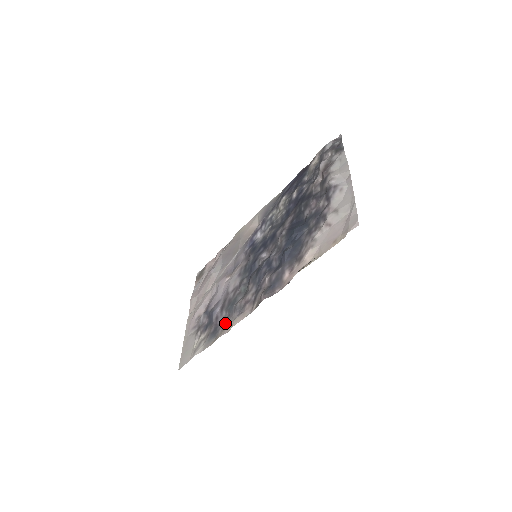
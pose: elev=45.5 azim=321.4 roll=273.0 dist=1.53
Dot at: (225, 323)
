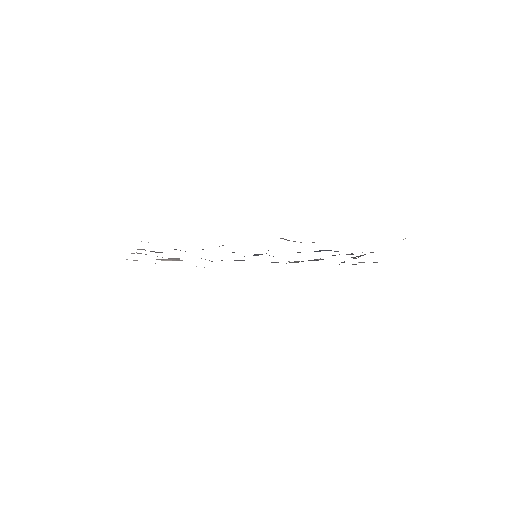
Dot at: occluded
